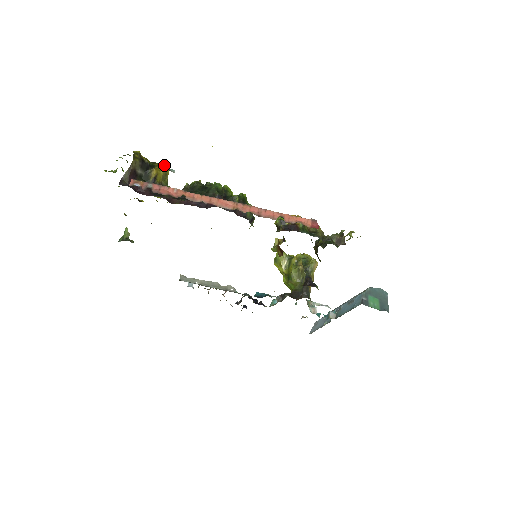
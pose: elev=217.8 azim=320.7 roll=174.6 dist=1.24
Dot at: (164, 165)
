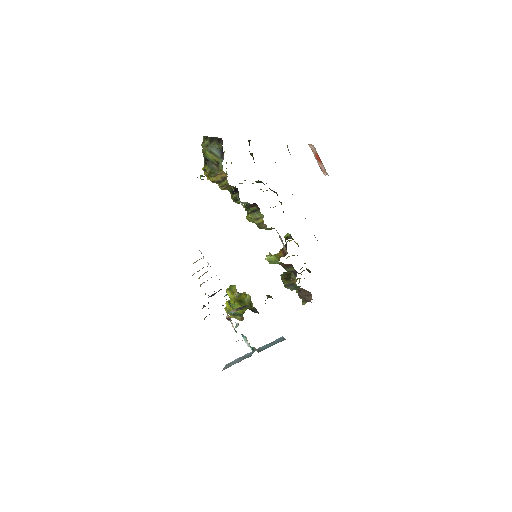
Dot at: occluded
